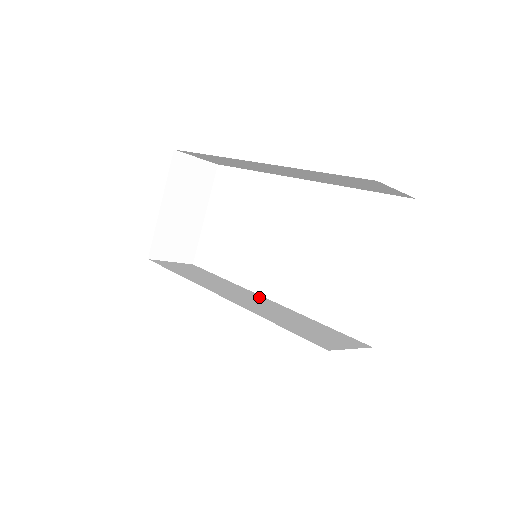
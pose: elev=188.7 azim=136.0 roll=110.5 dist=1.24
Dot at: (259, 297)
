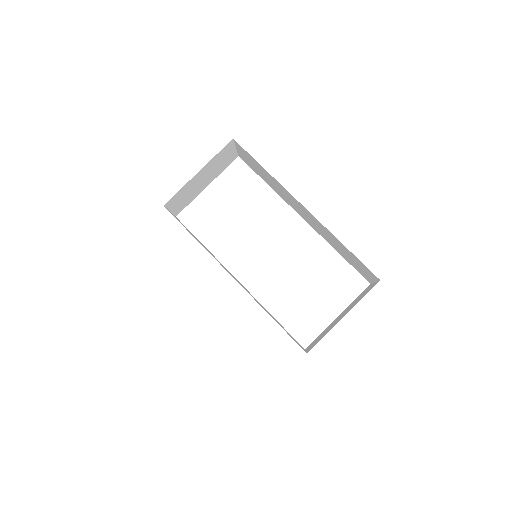
Dot at: occluded
